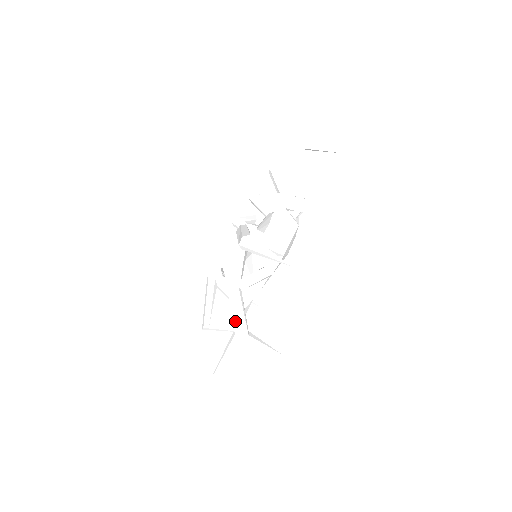
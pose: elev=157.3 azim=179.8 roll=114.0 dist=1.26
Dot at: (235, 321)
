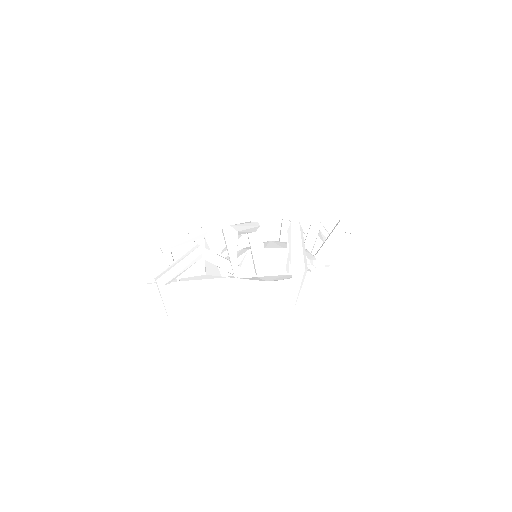
Dot at: (170, 267)
